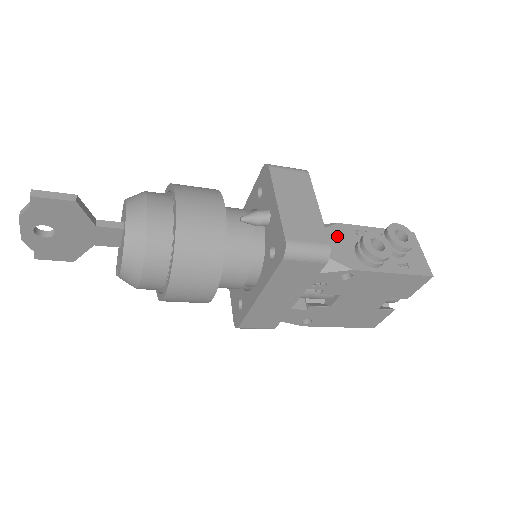
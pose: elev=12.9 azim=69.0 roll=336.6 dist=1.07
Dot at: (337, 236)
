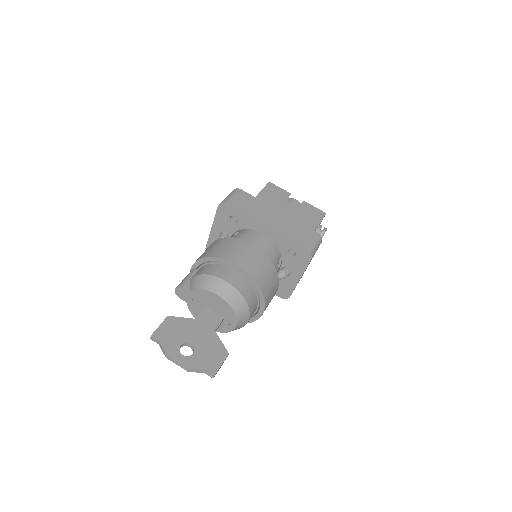
Dot at: occluded
